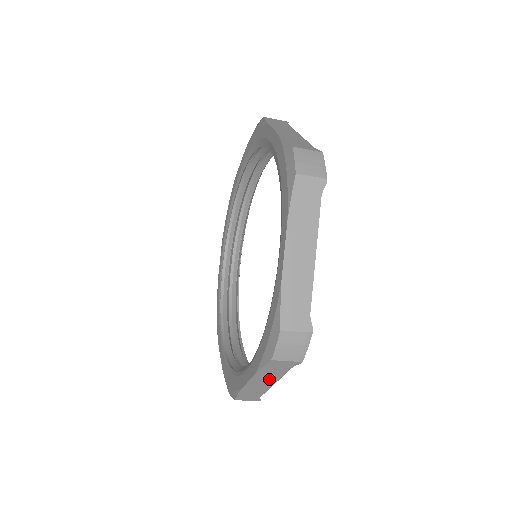
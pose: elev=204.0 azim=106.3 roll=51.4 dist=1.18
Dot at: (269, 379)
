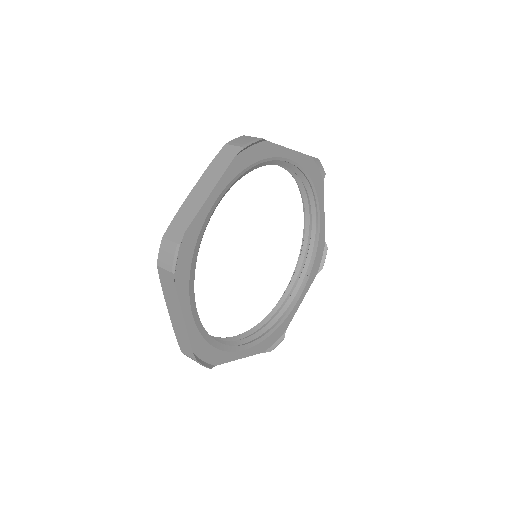
Dot at: occluded
